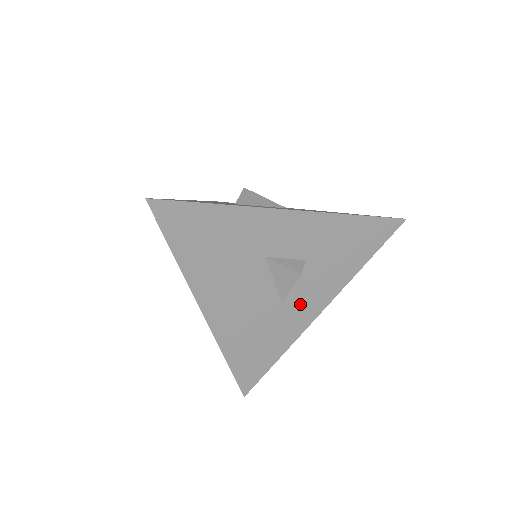
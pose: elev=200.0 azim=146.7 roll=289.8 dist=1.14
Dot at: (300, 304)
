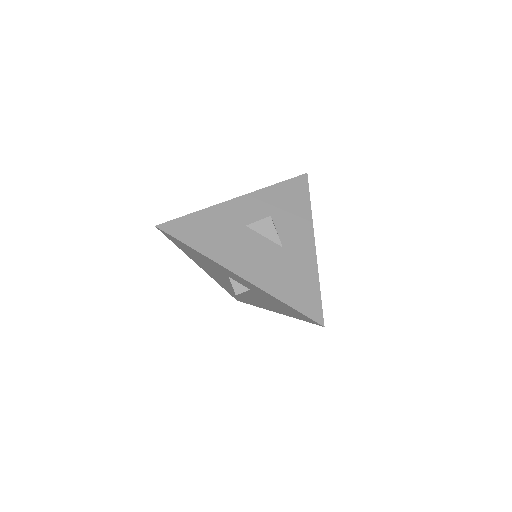
Dot at: (295, 243)
